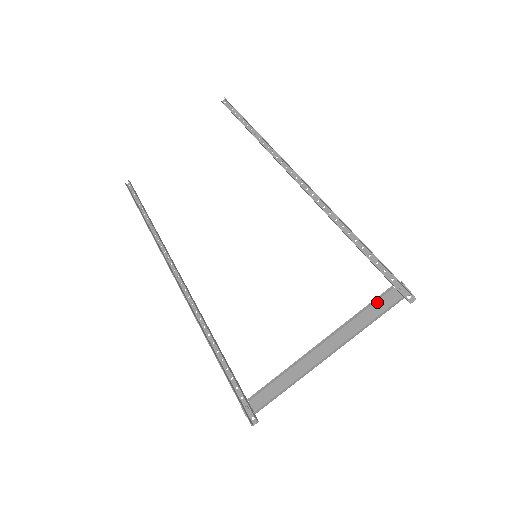
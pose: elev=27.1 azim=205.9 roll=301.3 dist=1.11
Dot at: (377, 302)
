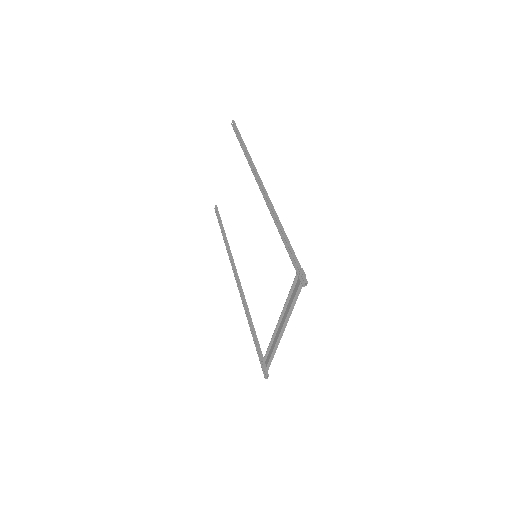
Dot at: (295, 286)
